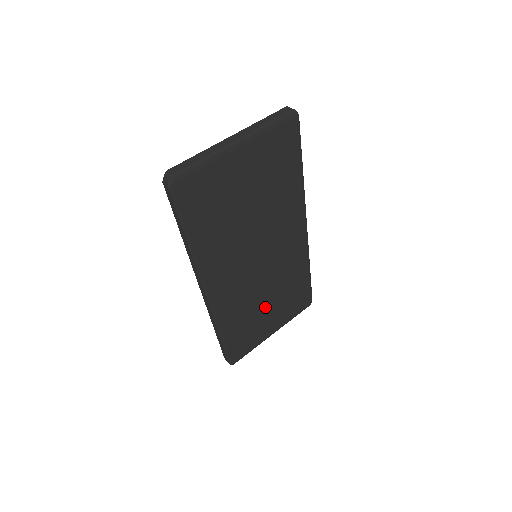
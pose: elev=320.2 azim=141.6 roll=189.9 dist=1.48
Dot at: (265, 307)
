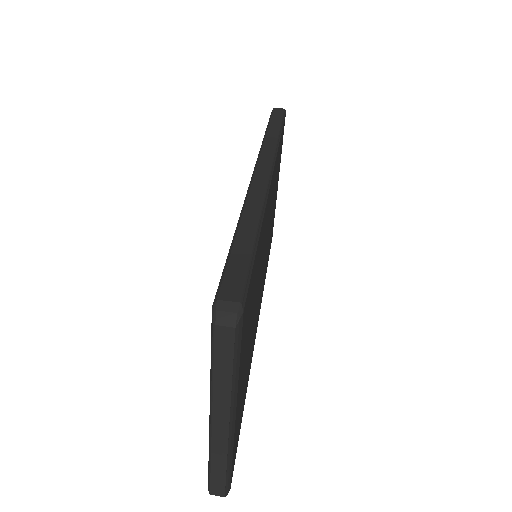
Dot at: (273, 211)
